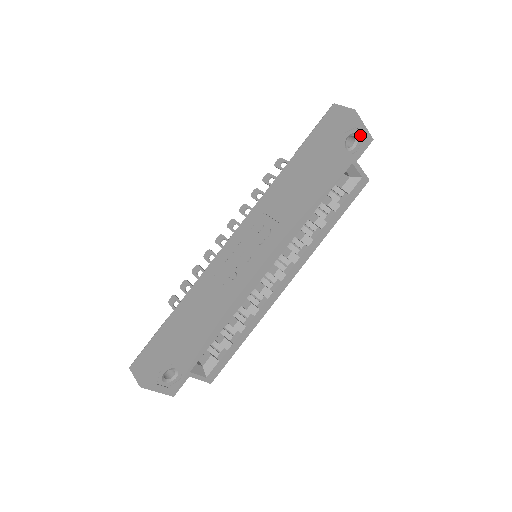
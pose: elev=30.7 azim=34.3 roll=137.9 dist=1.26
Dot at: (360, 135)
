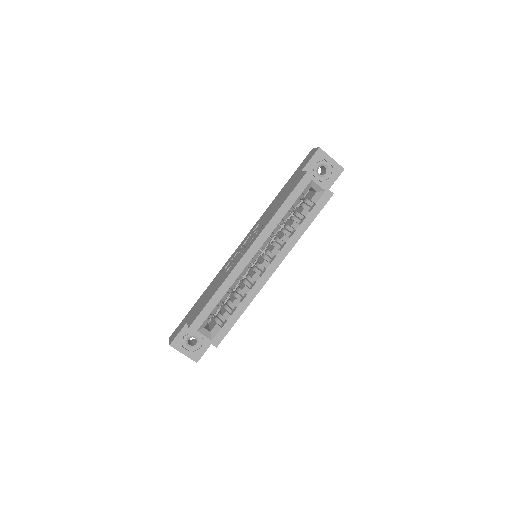
Dot at: (330, 166)
